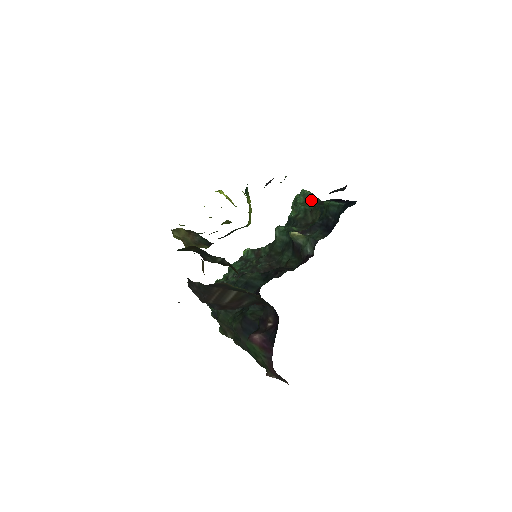
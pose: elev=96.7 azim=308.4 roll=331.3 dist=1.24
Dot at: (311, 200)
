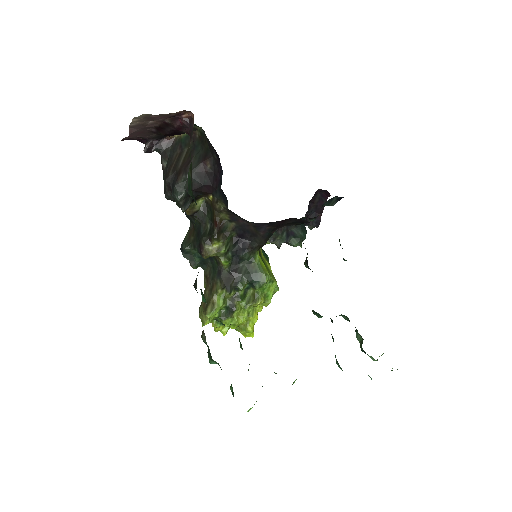
Dot at: occluded
